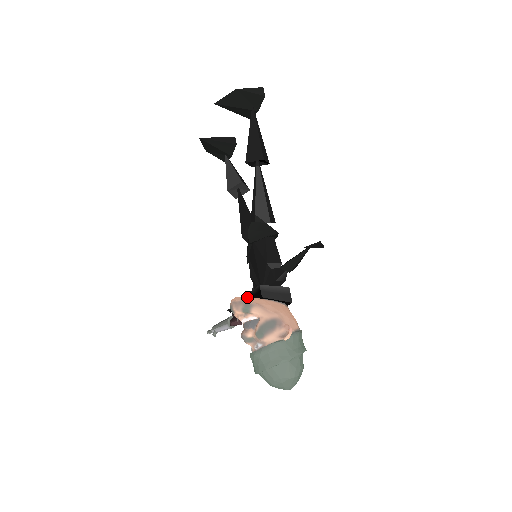
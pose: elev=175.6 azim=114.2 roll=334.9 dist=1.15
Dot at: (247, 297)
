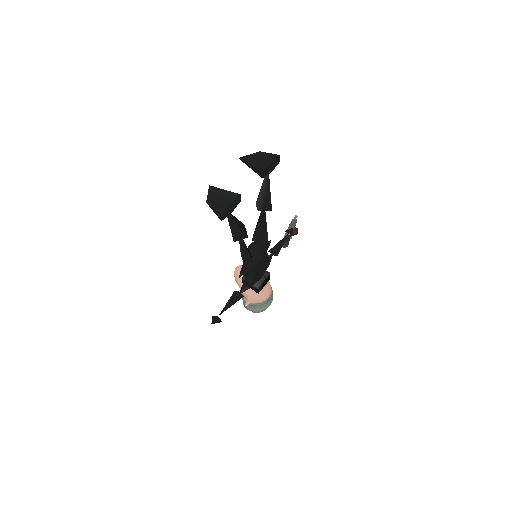
Dot at: occluded
